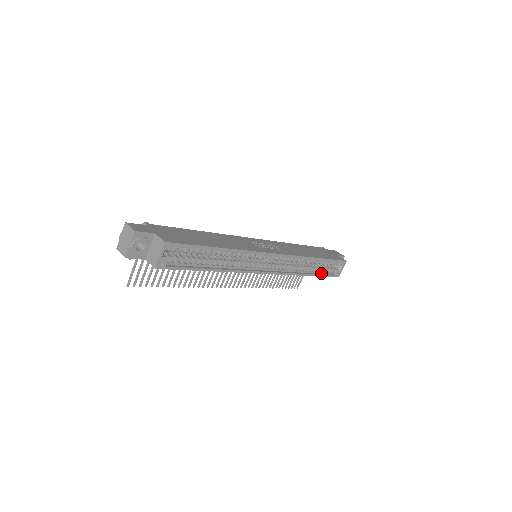
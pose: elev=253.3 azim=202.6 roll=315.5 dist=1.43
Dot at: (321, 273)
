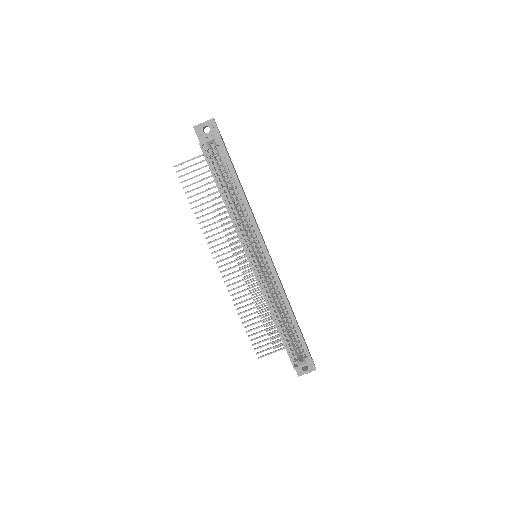
Dot at: (285, 340)
